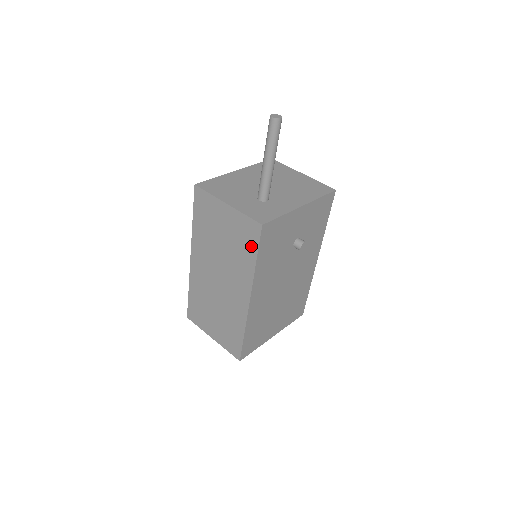
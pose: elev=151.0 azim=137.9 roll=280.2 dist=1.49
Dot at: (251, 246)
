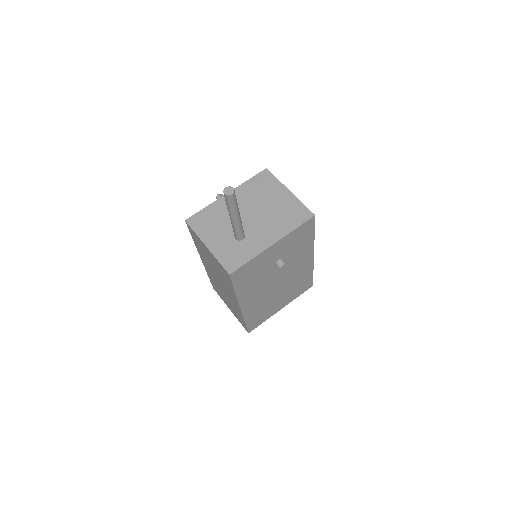
Dot at: (228, 281)
